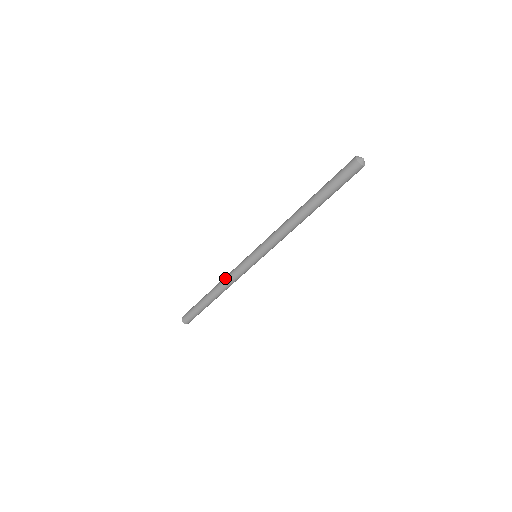
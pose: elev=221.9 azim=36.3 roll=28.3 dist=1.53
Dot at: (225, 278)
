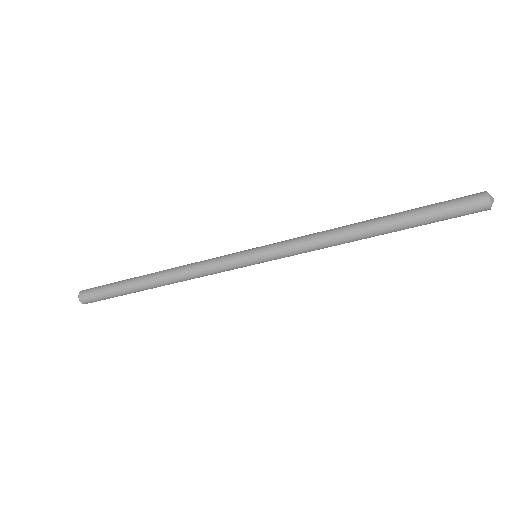
Dot at: (189, 267)
